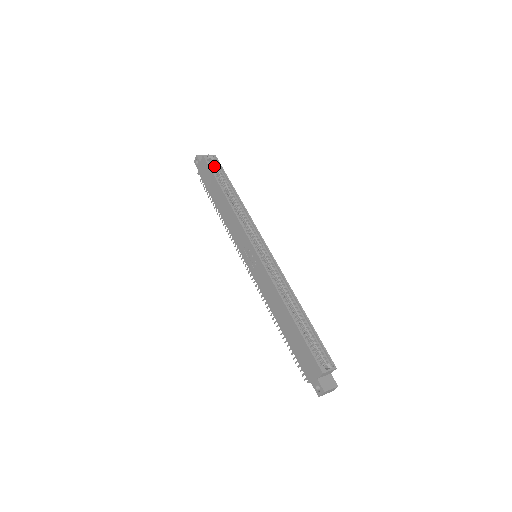
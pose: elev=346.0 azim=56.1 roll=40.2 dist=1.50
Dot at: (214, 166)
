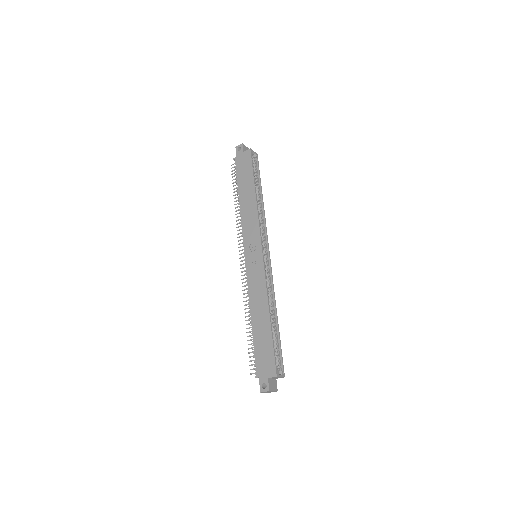
Dot at: (253, 163)
